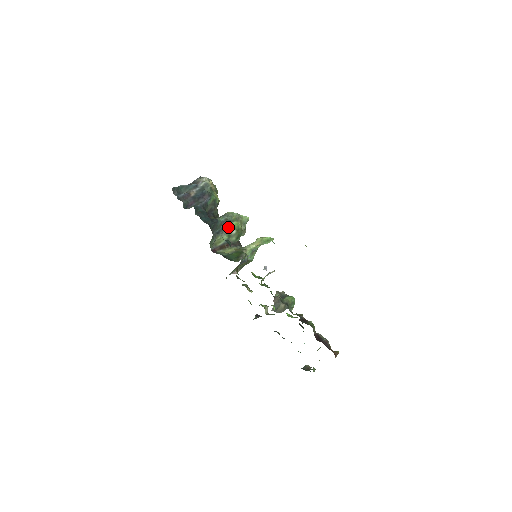
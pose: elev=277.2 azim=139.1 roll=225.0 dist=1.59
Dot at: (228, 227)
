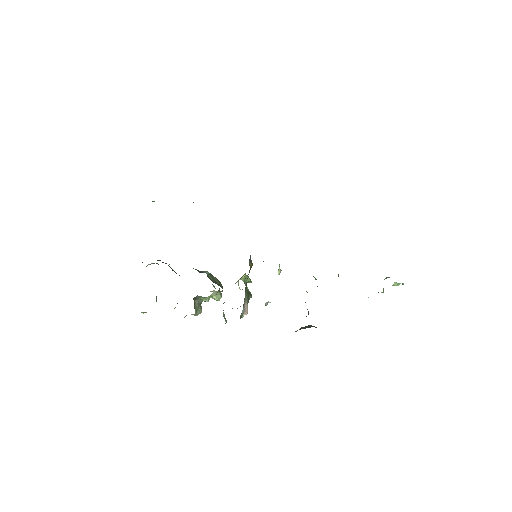
Dot at: (206, 273)
